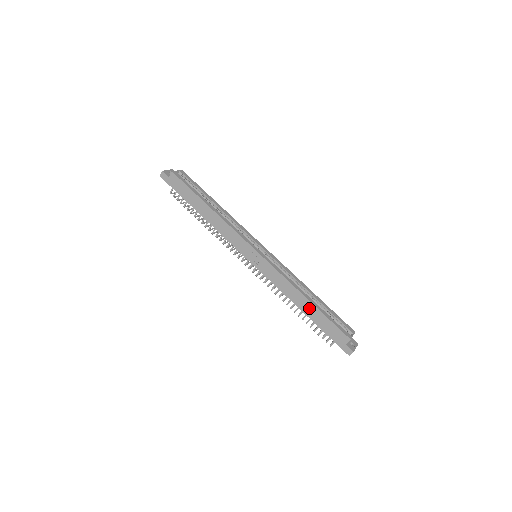
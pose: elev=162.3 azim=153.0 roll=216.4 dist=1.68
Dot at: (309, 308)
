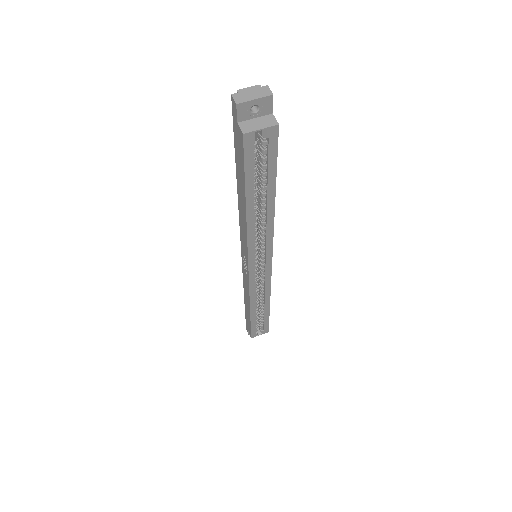
Dot at: (248, 310)
